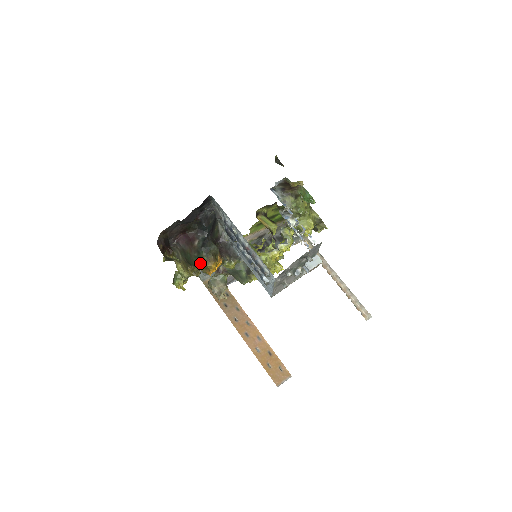
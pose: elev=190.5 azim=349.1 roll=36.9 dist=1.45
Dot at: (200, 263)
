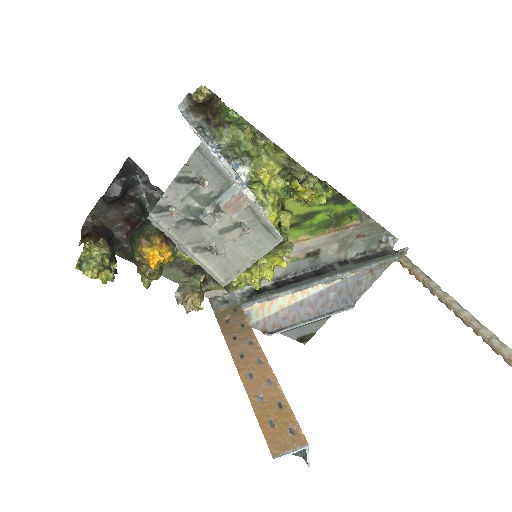
Dot at: (133, 250)
